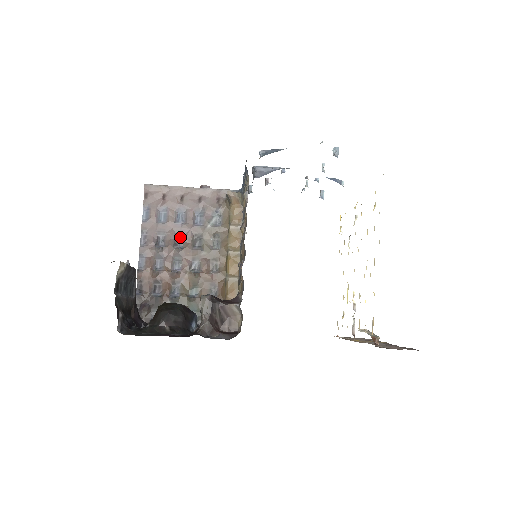
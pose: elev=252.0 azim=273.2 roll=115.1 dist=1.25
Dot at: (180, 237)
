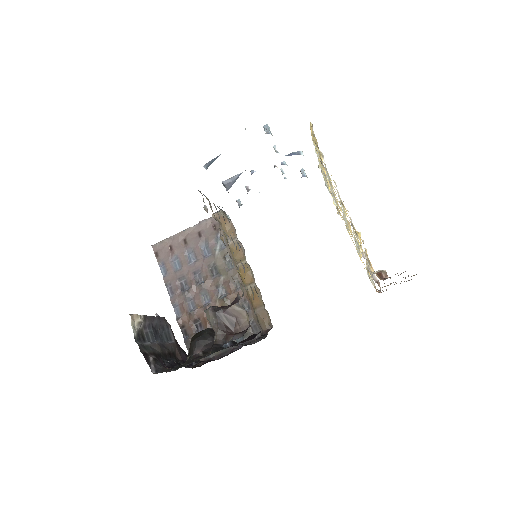
Dot at: (198, 274)
